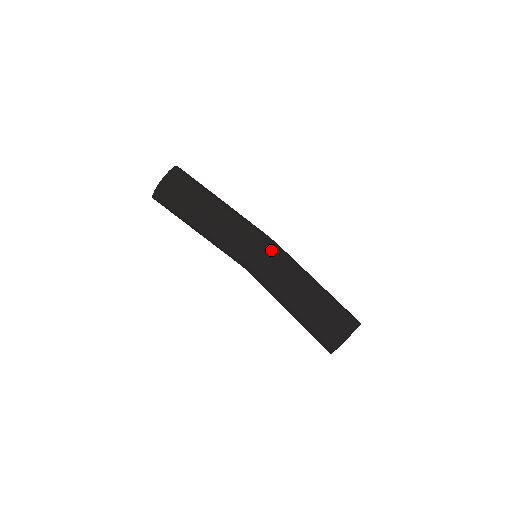
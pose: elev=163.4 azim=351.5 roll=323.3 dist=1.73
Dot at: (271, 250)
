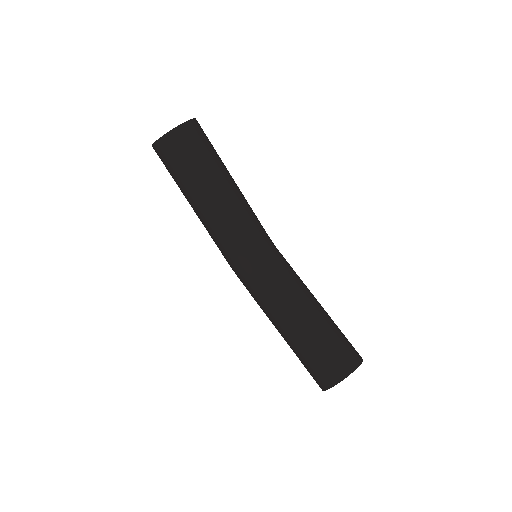
Dot at: (278, 253)
